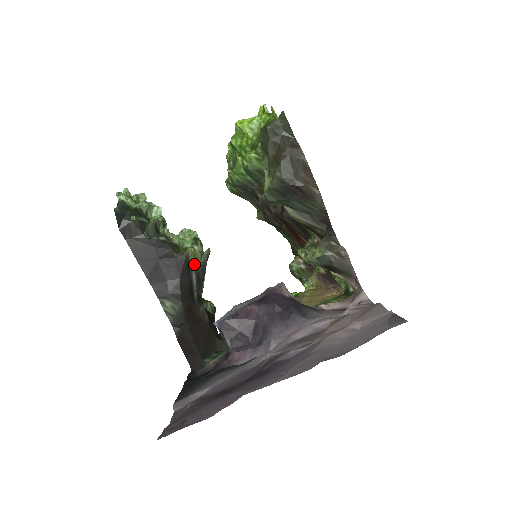
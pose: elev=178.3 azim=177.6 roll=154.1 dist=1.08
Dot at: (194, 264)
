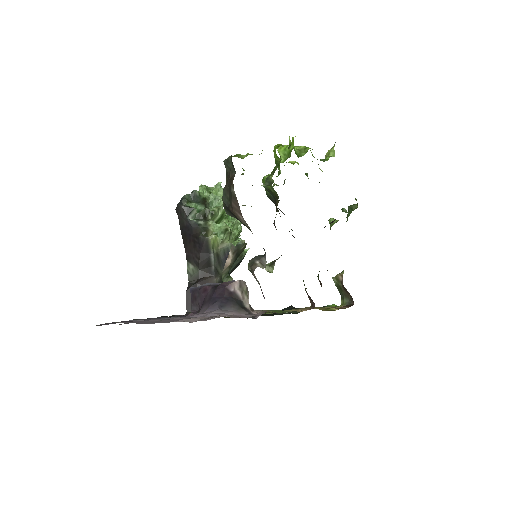
Dot at: (213, 246)
